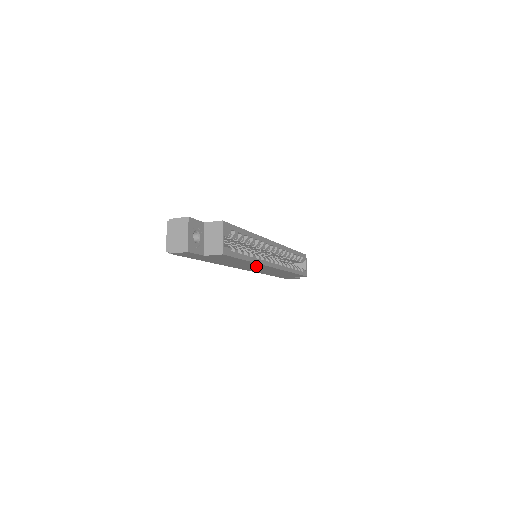
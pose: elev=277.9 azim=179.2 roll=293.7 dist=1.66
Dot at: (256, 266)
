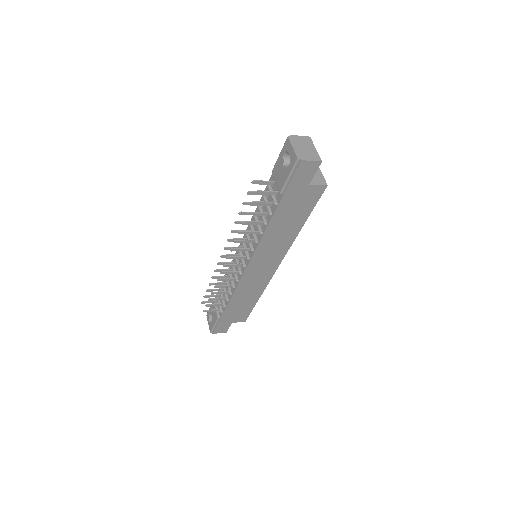
Dot at: (276, 253)
